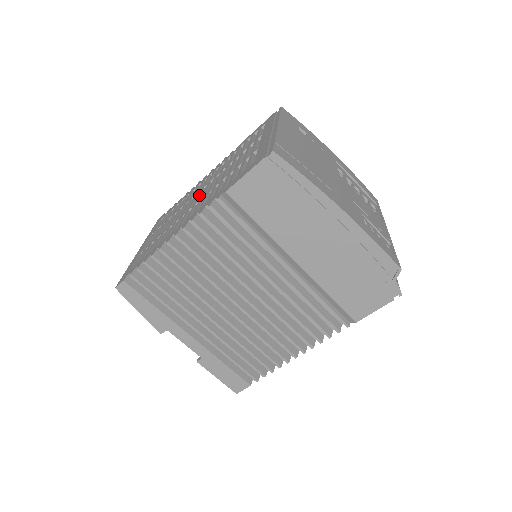
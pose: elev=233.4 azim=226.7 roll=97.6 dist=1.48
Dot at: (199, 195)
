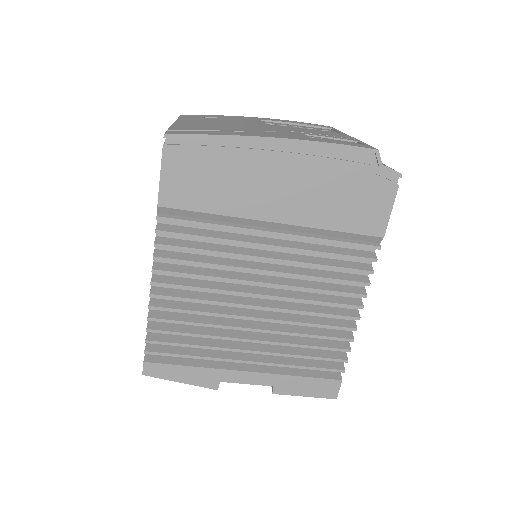
Dot at: occluded
